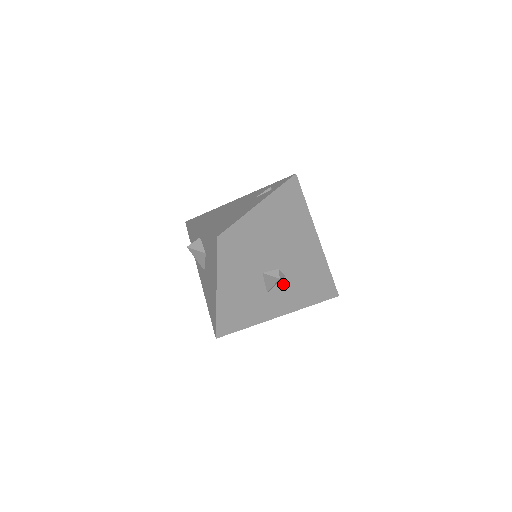
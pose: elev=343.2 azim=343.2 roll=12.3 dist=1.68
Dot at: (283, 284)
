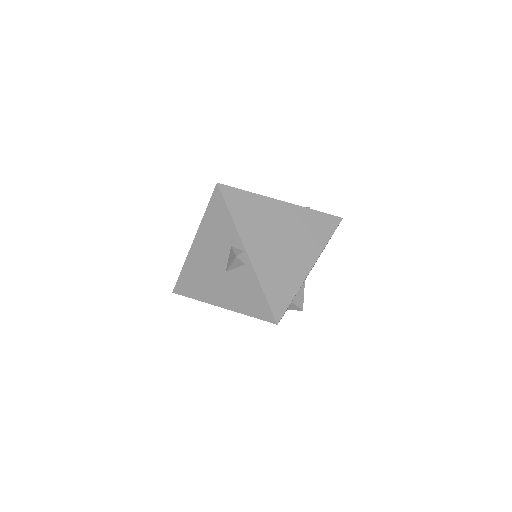
Dot at: (241, 272)
